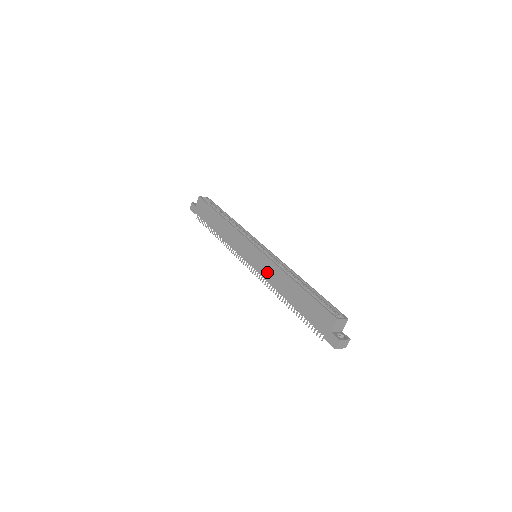
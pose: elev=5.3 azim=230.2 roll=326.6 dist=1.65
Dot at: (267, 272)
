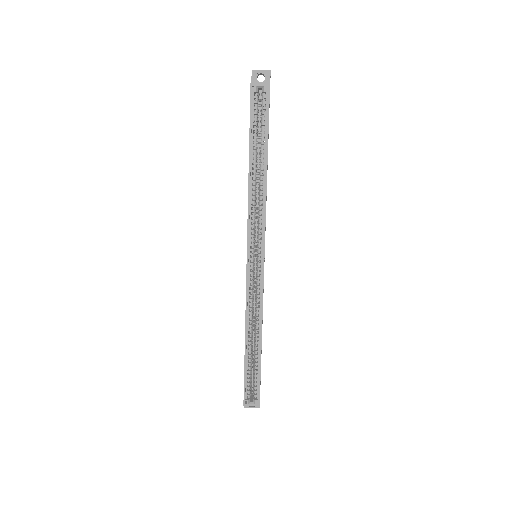
Dot at: occluded
